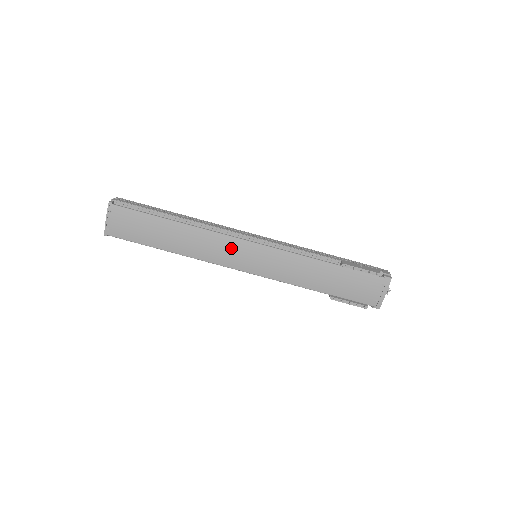
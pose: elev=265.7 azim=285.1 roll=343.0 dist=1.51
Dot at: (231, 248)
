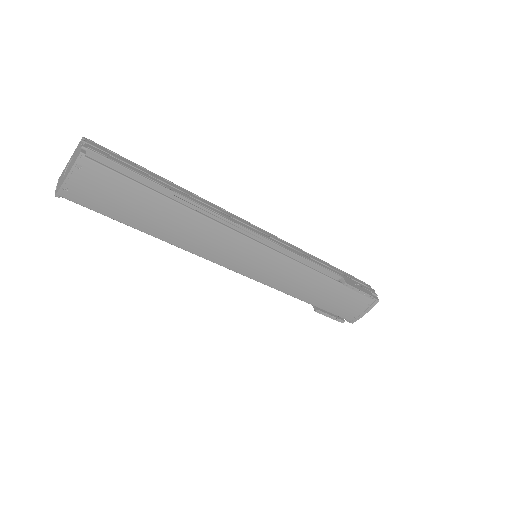
Dot at: (236, 247)
